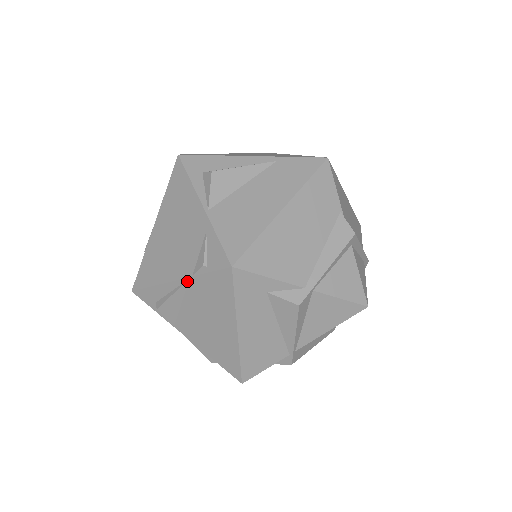
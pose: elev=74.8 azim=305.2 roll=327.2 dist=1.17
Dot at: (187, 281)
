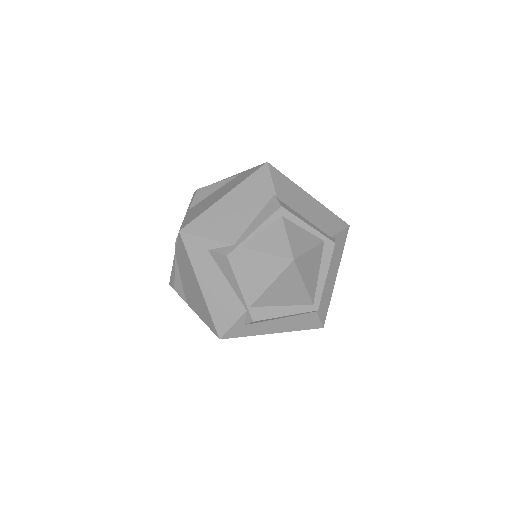
Dot at: (175, 257)
